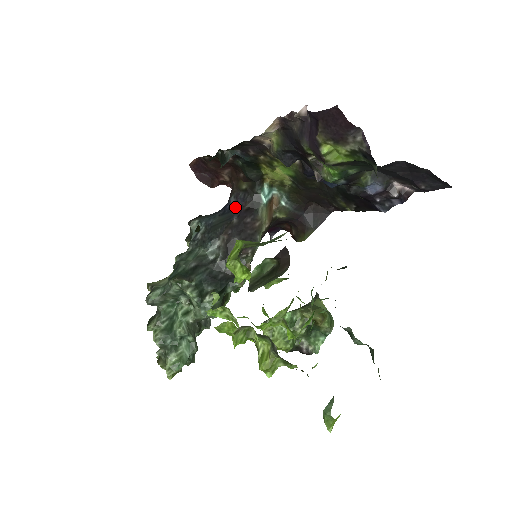
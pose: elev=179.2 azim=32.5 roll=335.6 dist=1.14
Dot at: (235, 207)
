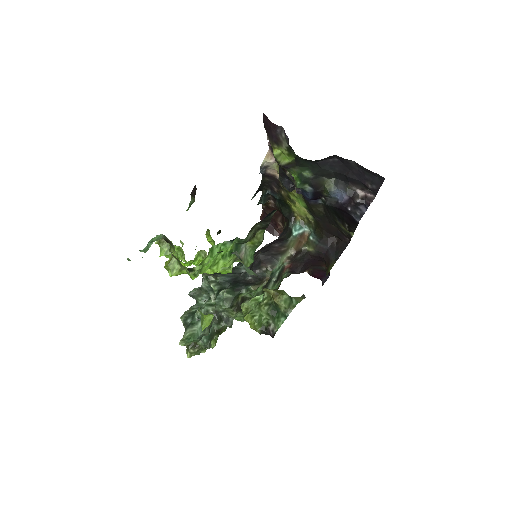
Dot at: occluded
